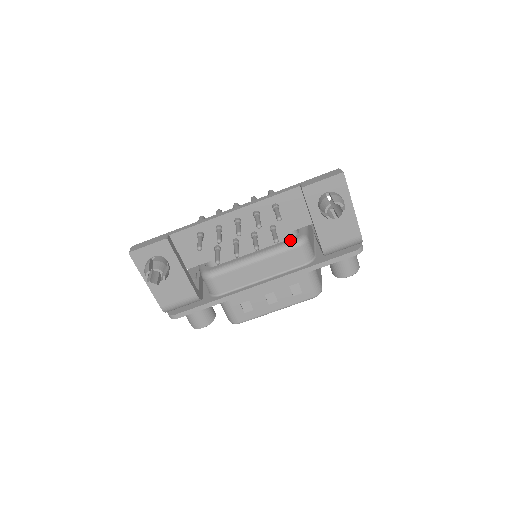
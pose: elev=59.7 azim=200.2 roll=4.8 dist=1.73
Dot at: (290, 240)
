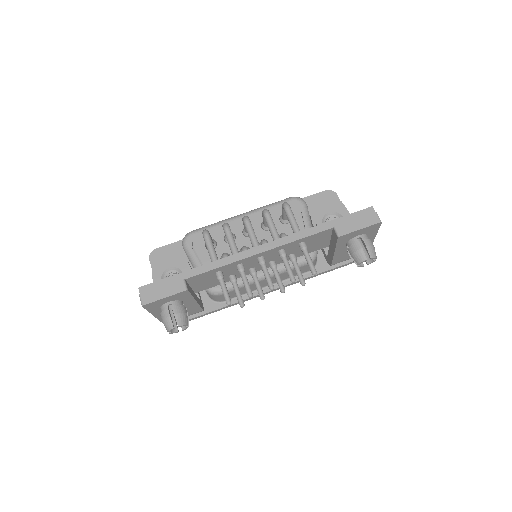
Dot at: (302, 256)
